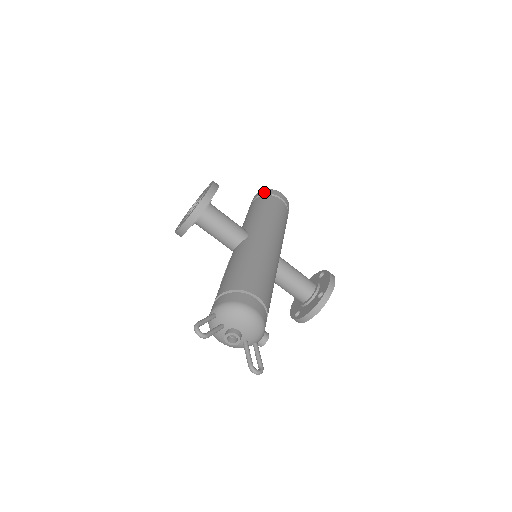
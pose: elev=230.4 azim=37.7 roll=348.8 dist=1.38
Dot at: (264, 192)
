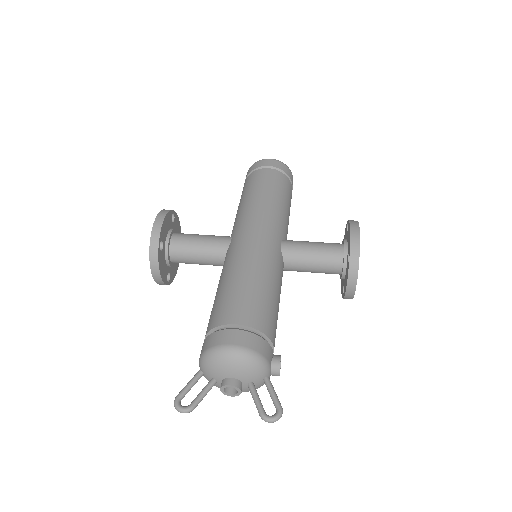
Dot at: (249, 171)
